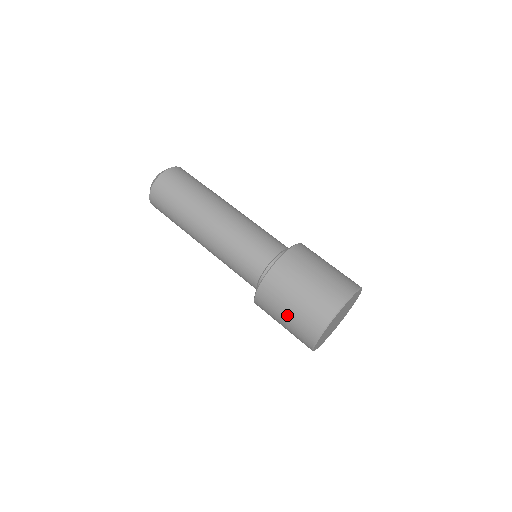
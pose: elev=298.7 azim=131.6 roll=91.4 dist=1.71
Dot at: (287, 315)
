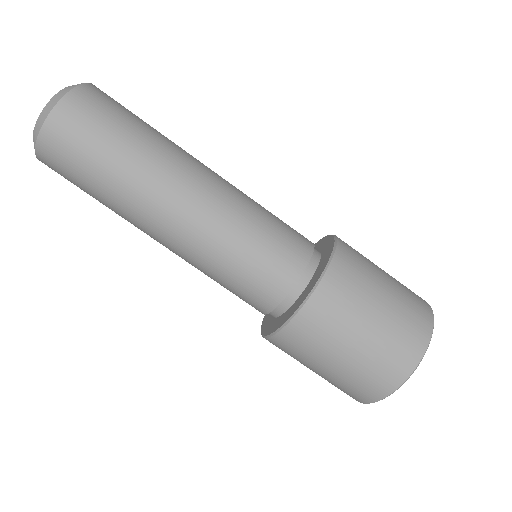
Dot at: (332, 367)
